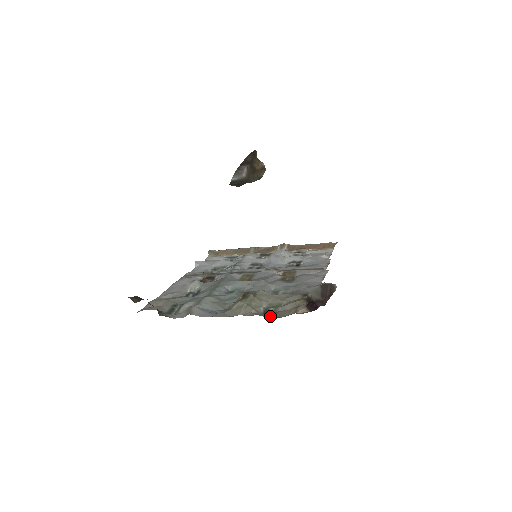
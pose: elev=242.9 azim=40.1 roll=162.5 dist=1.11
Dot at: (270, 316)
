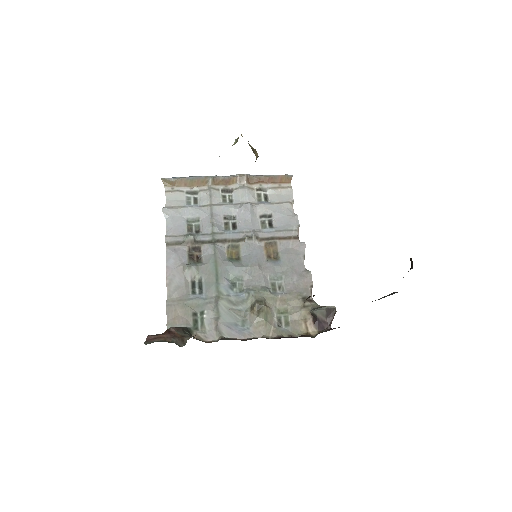
Dot at: (288, 334)
